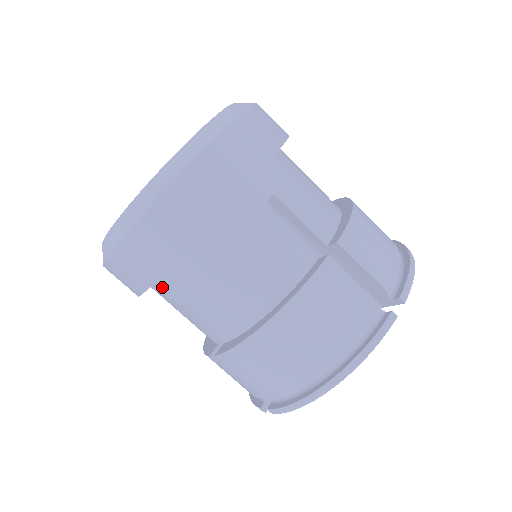
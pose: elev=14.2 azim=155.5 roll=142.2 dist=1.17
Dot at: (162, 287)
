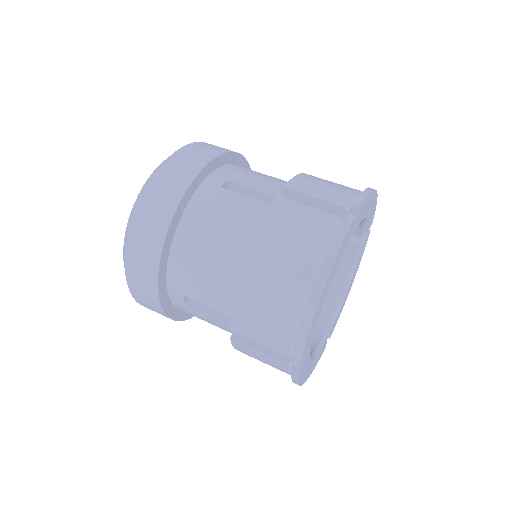
Dot at: (173, 289)
